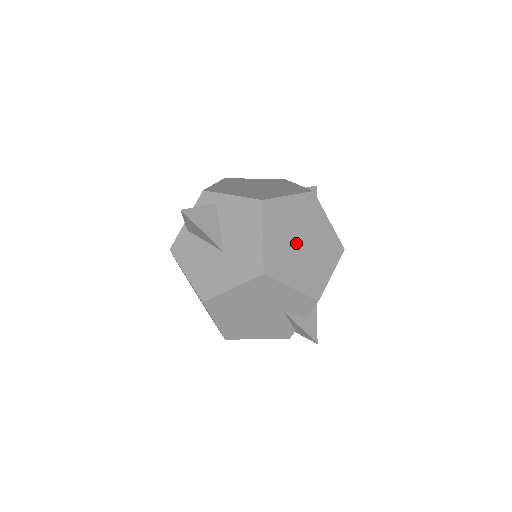
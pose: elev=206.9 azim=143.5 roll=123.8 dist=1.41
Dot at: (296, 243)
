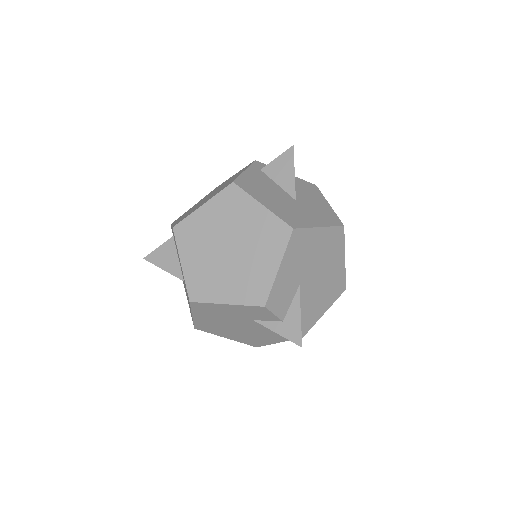
Dot at: (221, 253)
